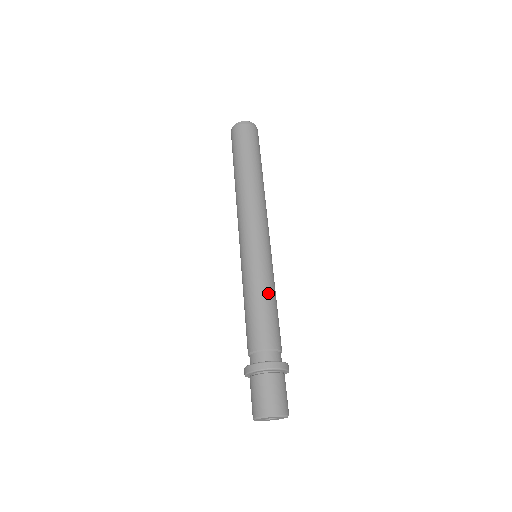
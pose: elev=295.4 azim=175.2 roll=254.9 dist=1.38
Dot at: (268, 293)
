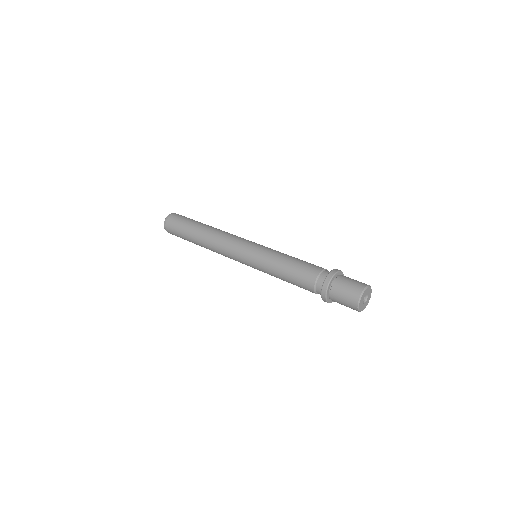
Dot at: occluded
